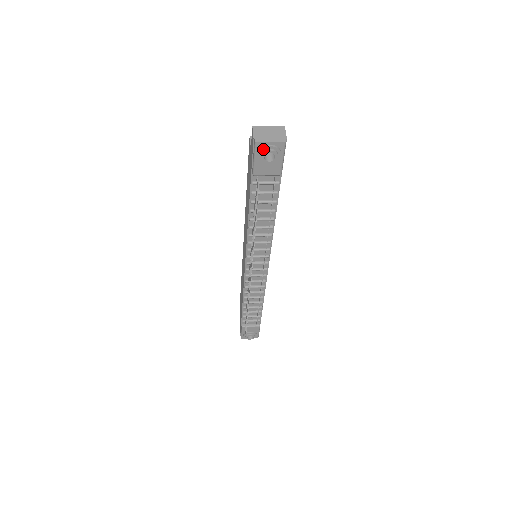
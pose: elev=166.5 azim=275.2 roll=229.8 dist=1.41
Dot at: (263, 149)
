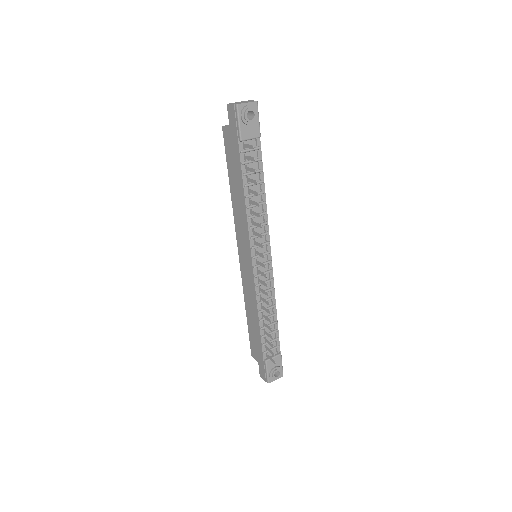
Dot at: (244, 109)
